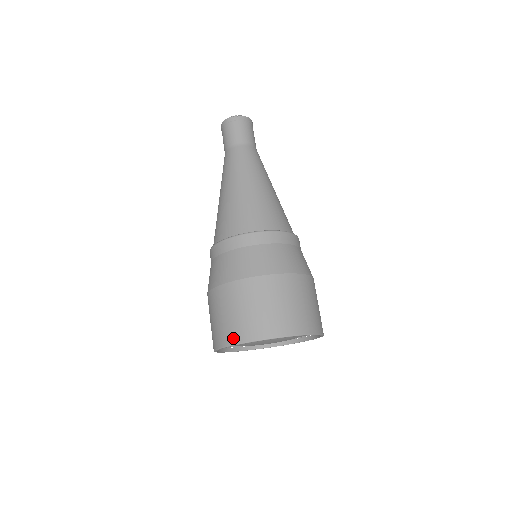
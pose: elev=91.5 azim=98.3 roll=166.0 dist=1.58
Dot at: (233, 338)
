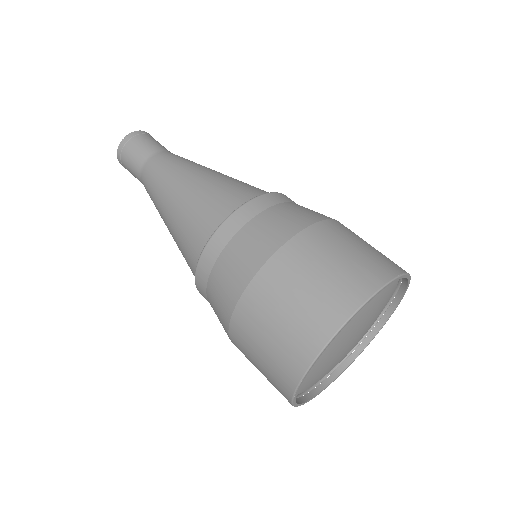
Dot at: (303, 356)
